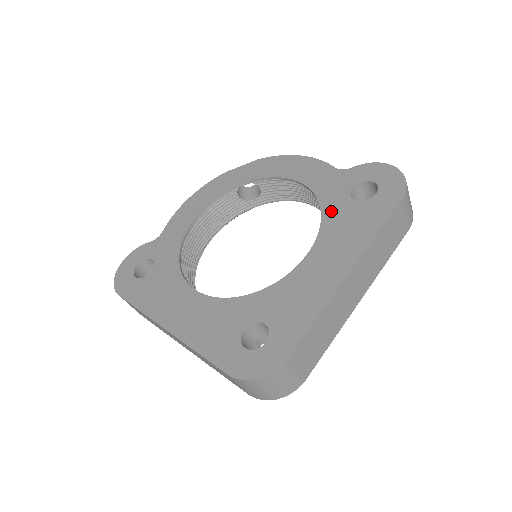
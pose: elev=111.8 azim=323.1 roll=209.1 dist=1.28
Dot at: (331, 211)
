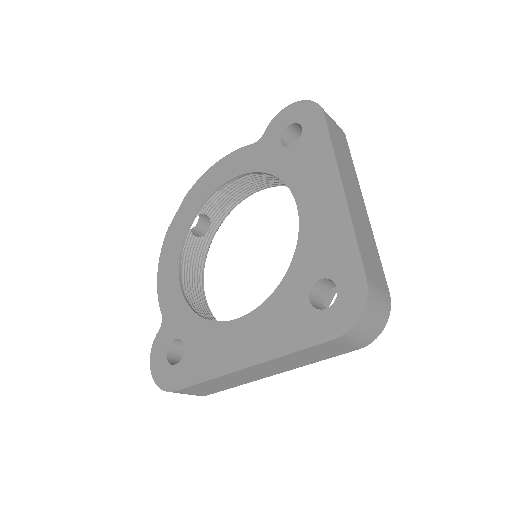
Dot at: (282, 168)
